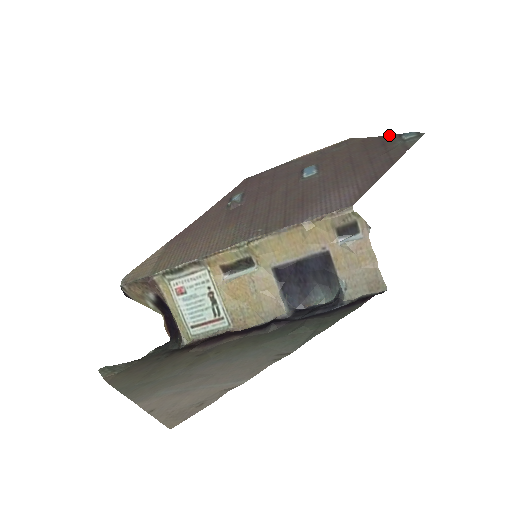
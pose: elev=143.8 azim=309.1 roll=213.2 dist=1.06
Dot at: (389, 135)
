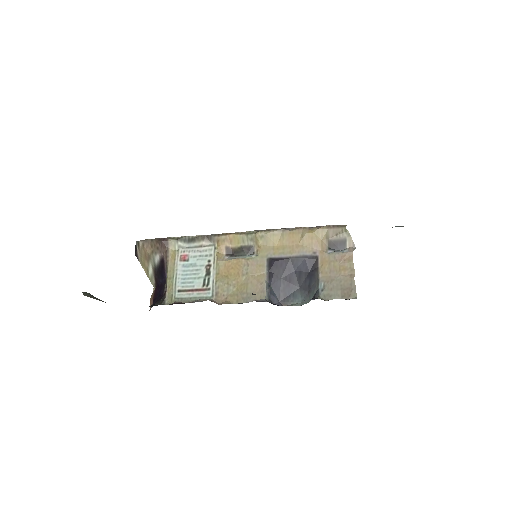
Dot at: occluded
